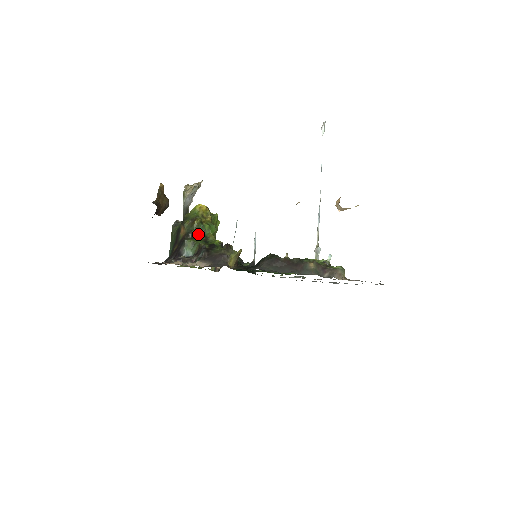
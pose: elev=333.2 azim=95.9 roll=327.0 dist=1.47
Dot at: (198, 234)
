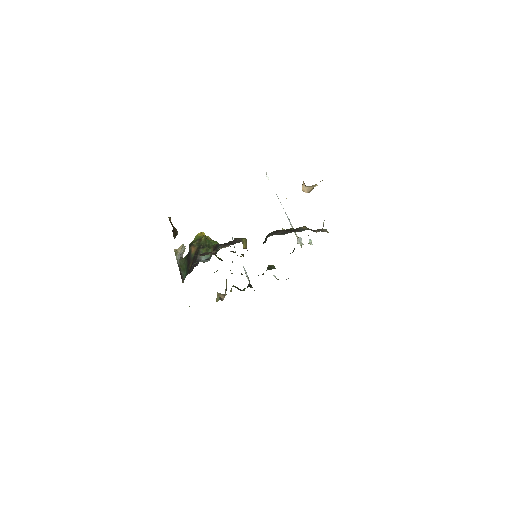
Dot at: (207, 246)
